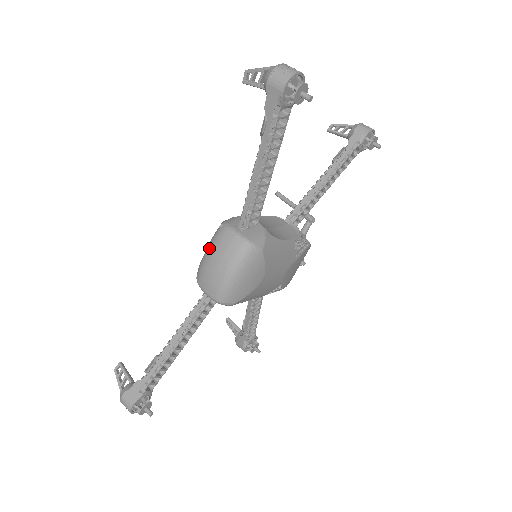
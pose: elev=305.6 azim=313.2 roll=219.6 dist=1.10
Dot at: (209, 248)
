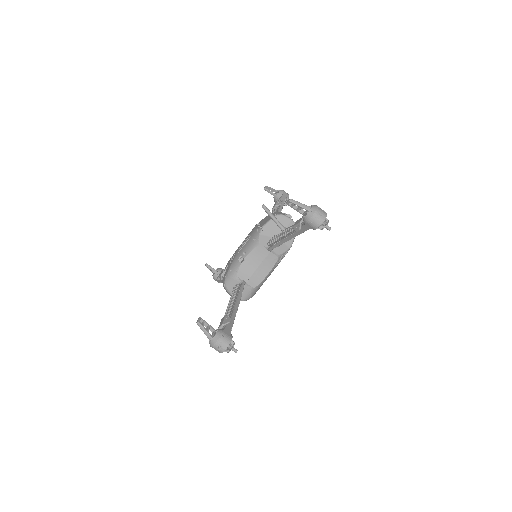
Dot at: occluded
